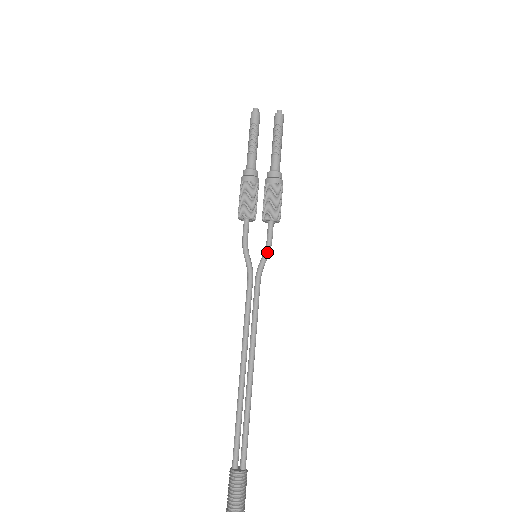
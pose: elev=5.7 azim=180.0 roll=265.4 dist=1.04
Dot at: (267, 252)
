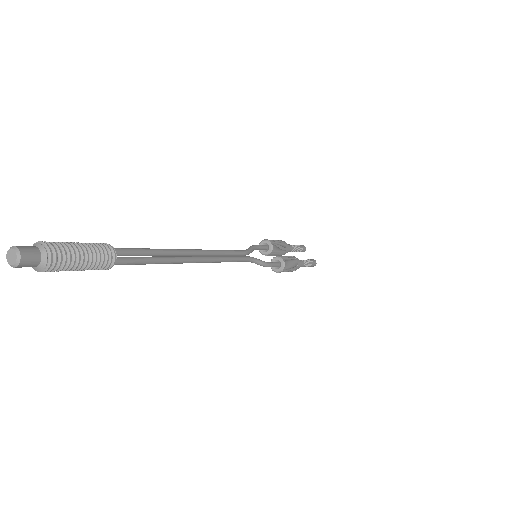
Dot at: (265, 262)
